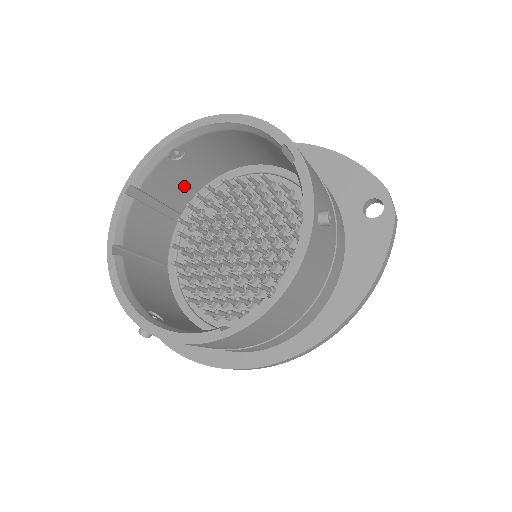
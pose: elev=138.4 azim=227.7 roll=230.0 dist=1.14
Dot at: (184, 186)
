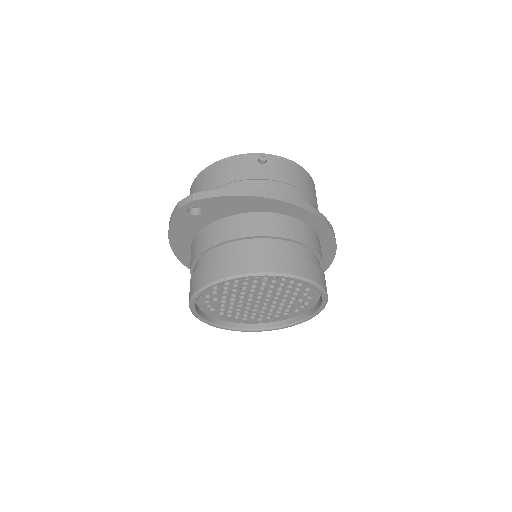
Dot at: occluded
